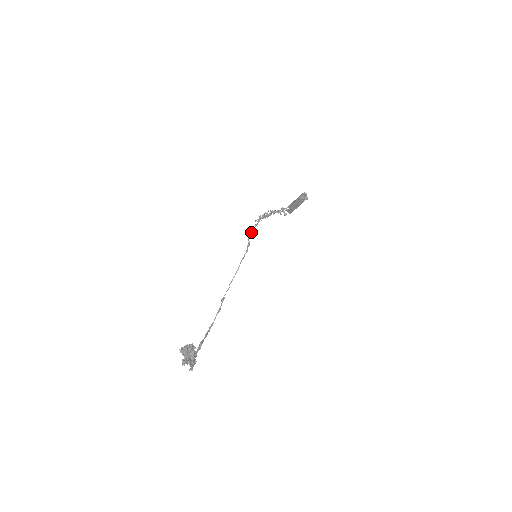
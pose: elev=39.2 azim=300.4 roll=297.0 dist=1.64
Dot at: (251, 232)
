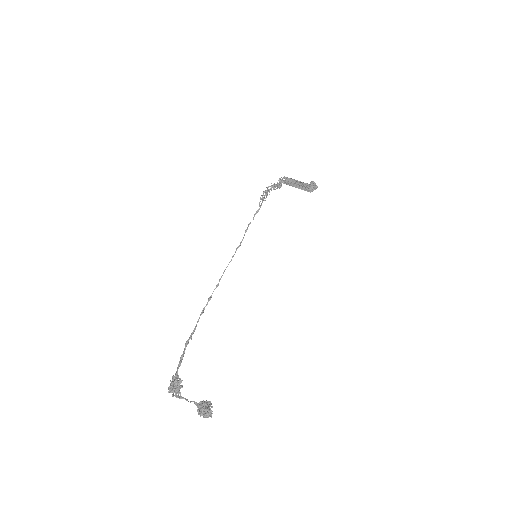
Dot at: (254, 215)
